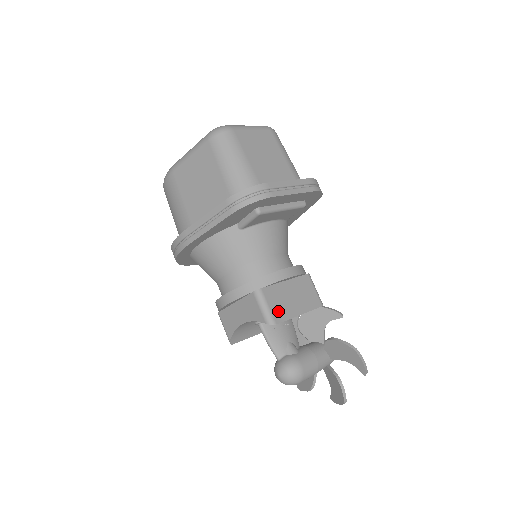
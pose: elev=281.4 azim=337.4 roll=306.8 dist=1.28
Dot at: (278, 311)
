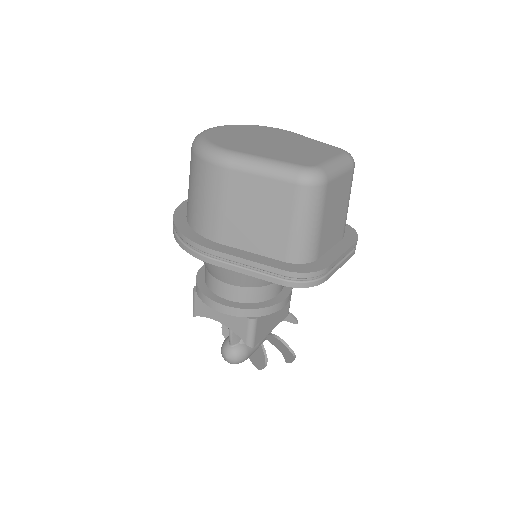
Dot at: (260, 334)
